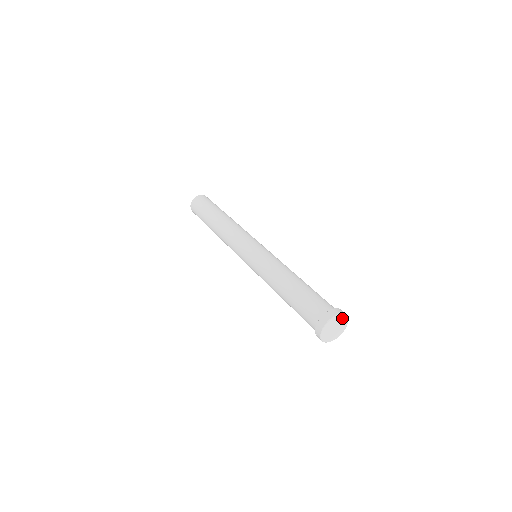
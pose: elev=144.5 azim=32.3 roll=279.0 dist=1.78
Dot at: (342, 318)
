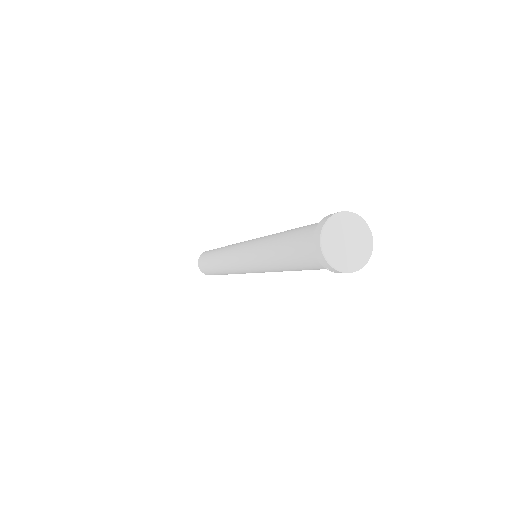
Dot at: (343, 221)
